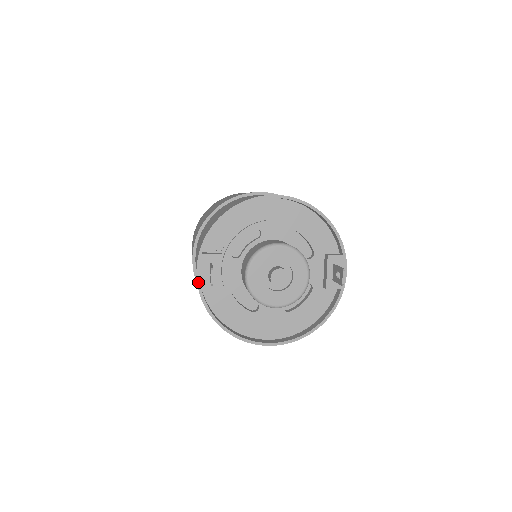
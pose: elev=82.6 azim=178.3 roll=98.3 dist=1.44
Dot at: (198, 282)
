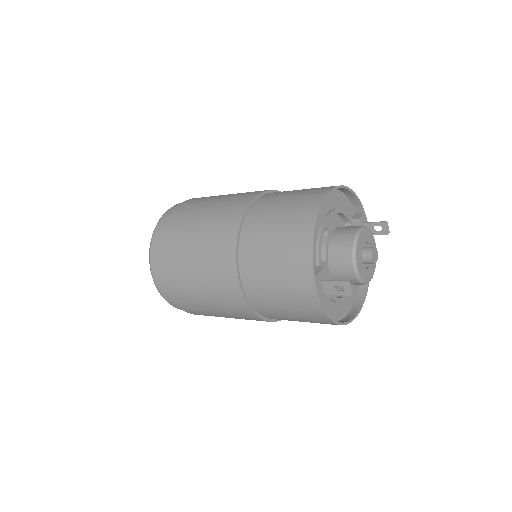
Dot at: (321, 303)
